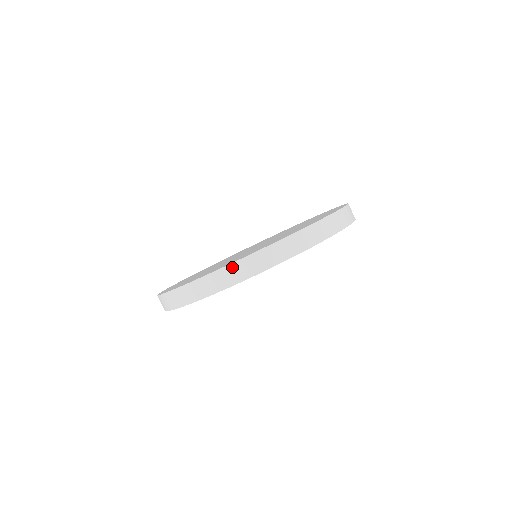
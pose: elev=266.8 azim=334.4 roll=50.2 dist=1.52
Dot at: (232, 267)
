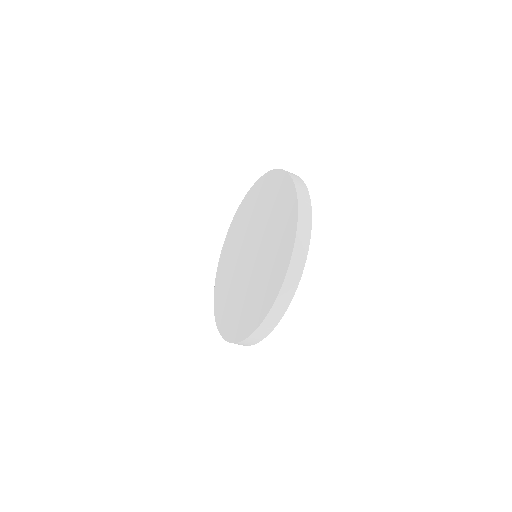
Dot at: occluded
